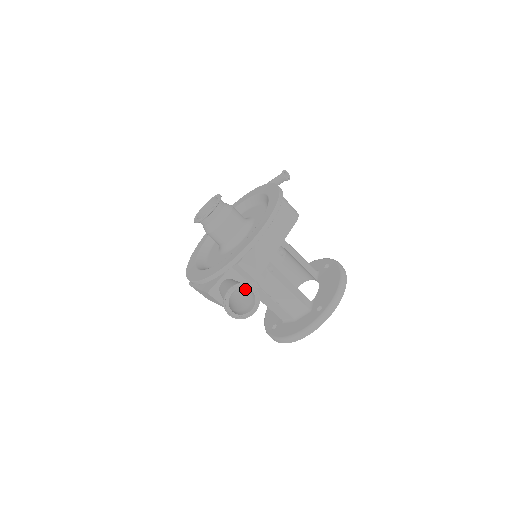
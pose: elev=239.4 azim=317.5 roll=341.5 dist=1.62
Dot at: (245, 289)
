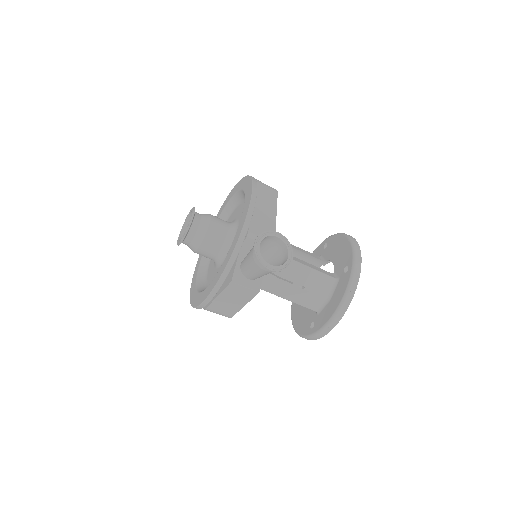
Dot at: (268, 252)
